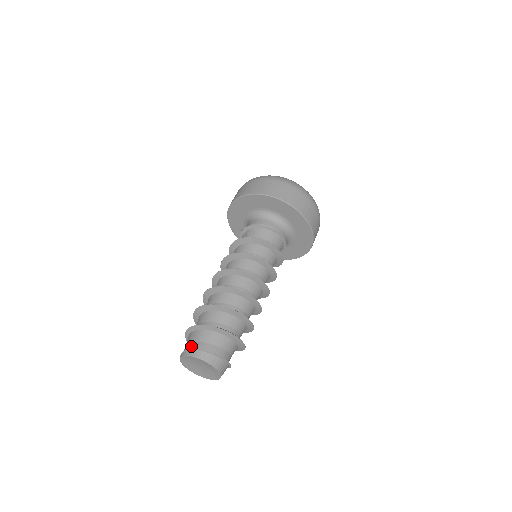
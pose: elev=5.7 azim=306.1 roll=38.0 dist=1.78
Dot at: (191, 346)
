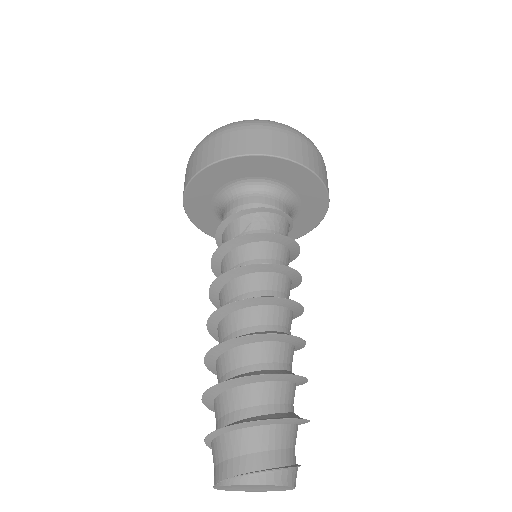
Dot at: (256, 462)
